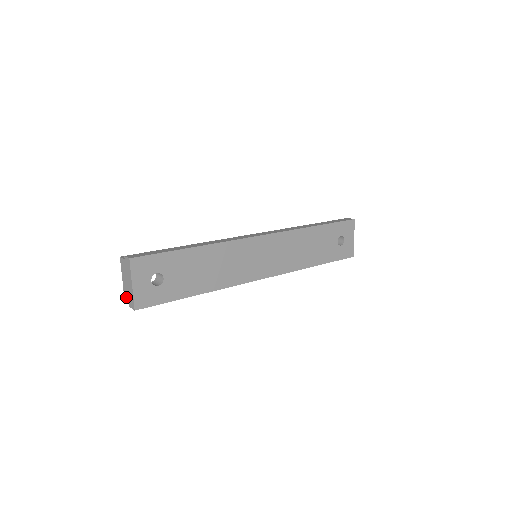
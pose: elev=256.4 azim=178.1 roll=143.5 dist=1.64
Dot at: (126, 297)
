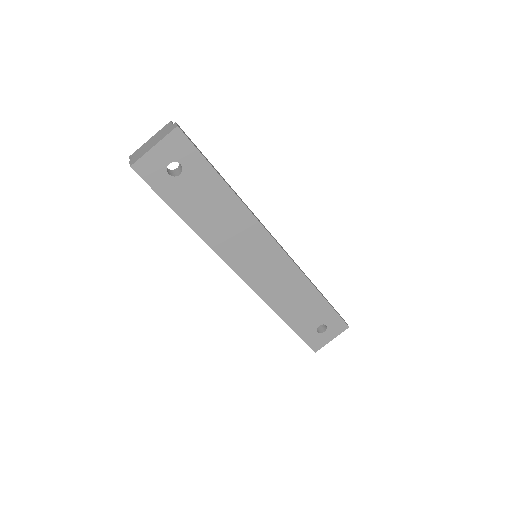
Dot at: (136, 152)
